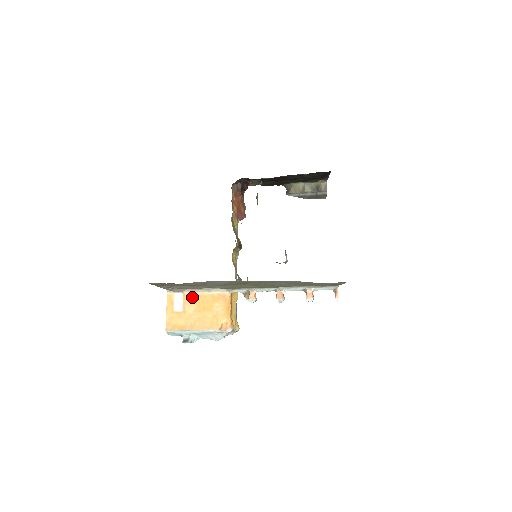
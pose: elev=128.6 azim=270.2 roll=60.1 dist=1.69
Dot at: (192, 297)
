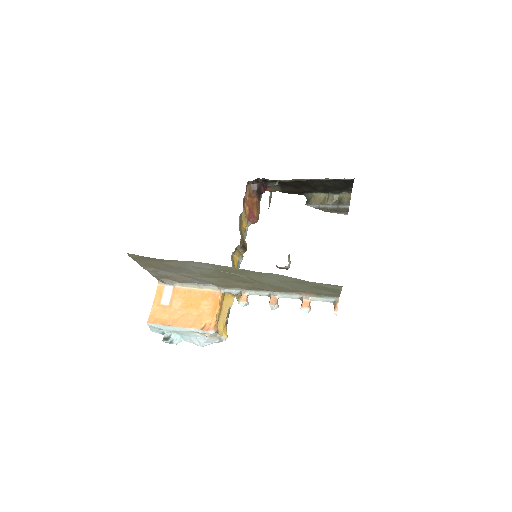
Dot at: (182, 291)
